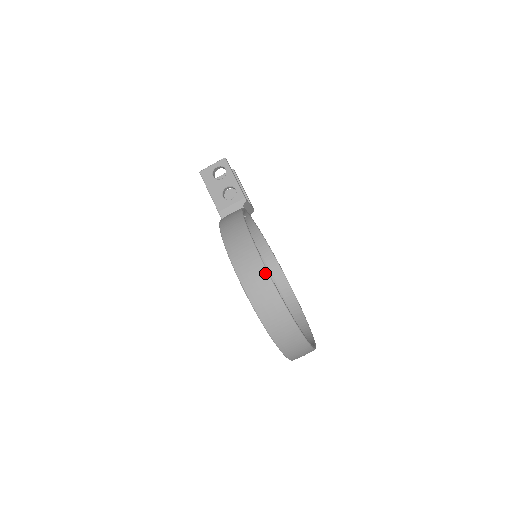
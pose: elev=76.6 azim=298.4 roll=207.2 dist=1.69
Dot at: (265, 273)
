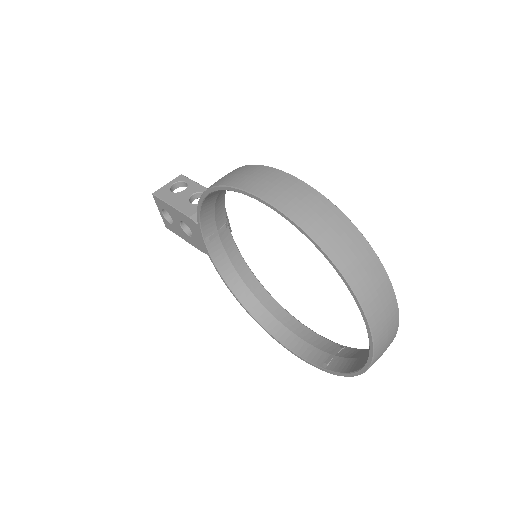
Dot at: (293, 179)
